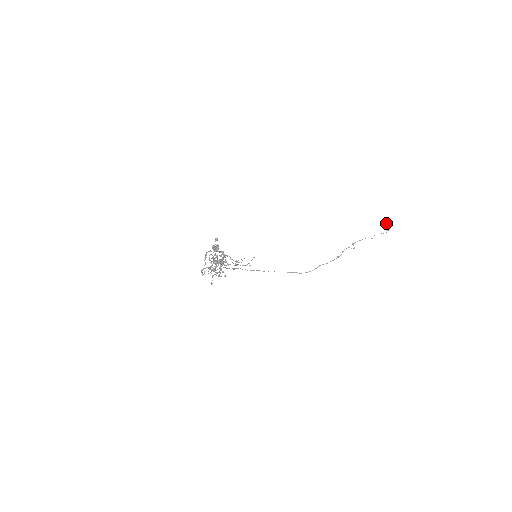
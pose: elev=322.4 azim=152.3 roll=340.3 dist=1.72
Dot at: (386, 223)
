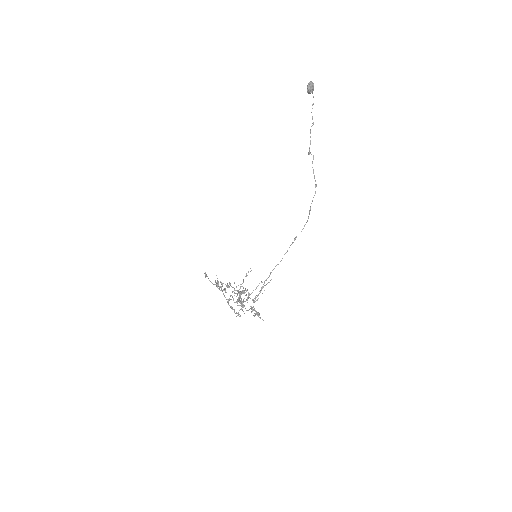
Dot at: (309, 89)
